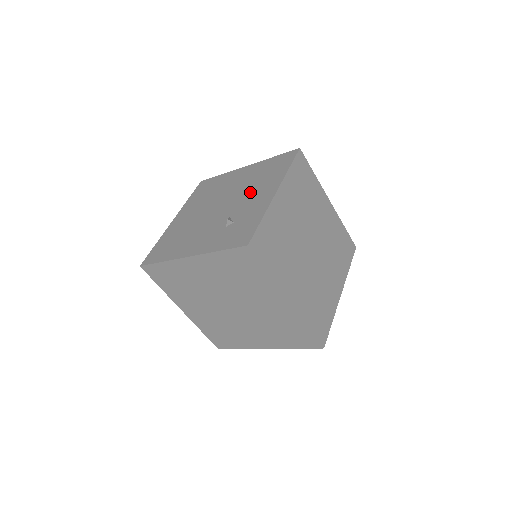
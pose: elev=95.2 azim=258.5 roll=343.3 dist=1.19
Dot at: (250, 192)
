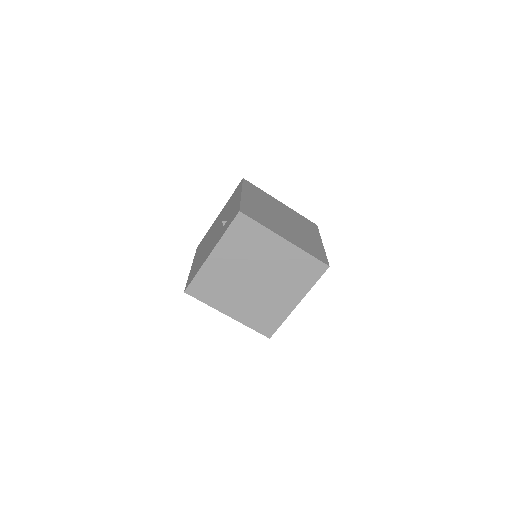
Dot at: (228, 210)
